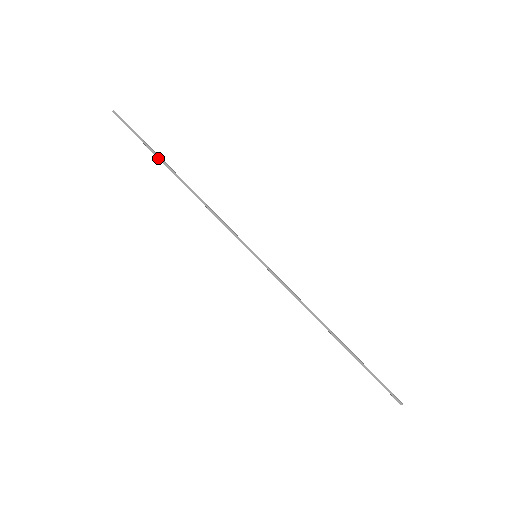
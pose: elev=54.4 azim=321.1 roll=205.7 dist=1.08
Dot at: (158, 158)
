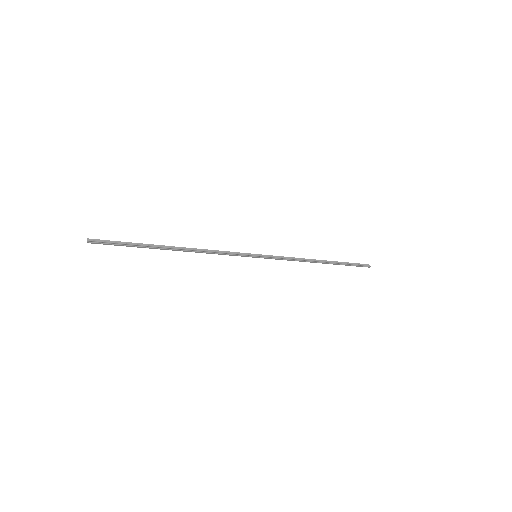
Dot at: occluded
